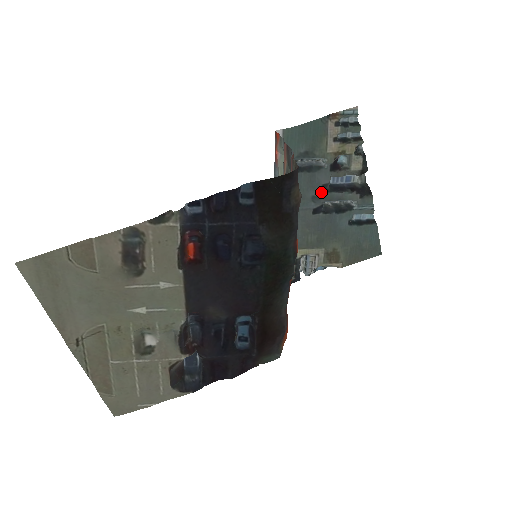
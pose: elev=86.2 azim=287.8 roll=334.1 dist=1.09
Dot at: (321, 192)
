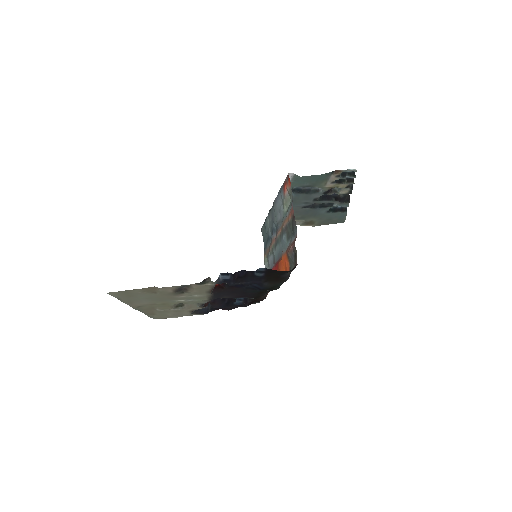
Dot at: (312, 201)
